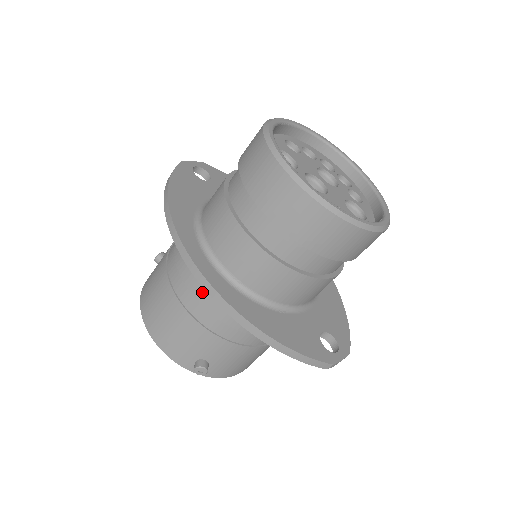
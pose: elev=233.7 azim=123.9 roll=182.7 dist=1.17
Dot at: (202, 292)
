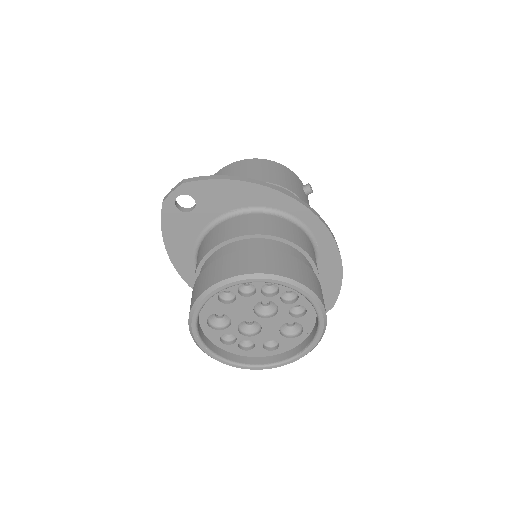
Dot at: occluded
